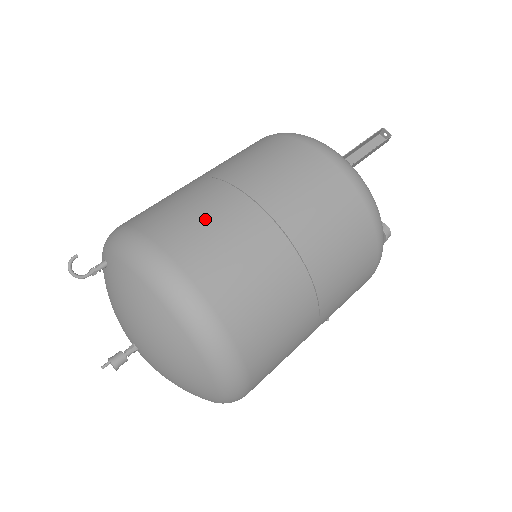
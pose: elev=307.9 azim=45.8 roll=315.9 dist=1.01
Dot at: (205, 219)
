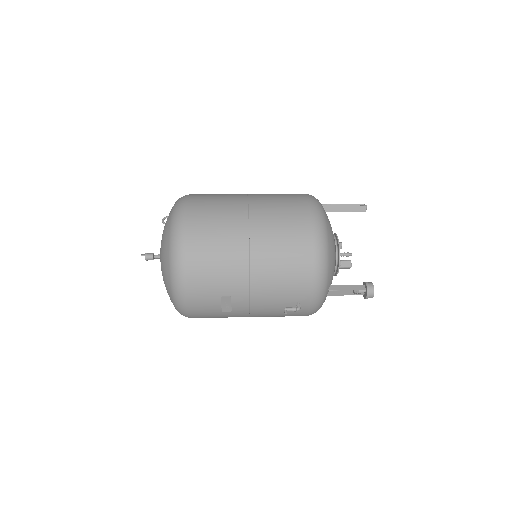
Dot at: occluded
